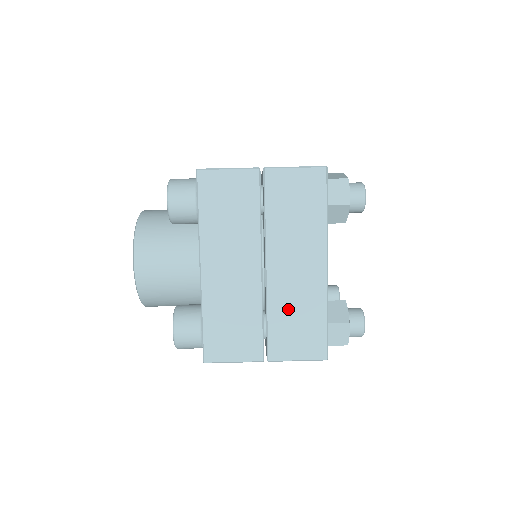
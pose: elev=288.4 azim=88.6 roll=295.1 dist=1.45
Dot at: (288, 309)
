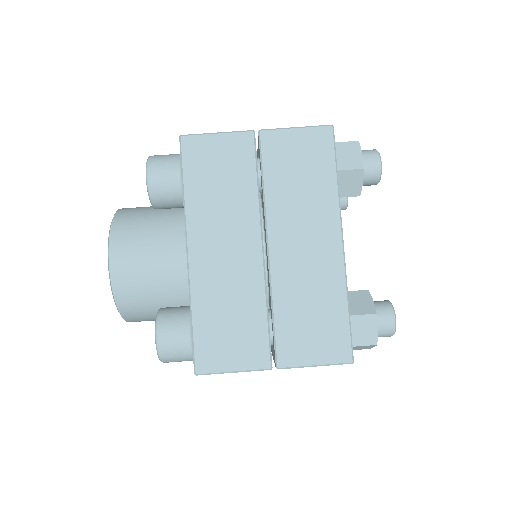
Dot at: (298, 299)
